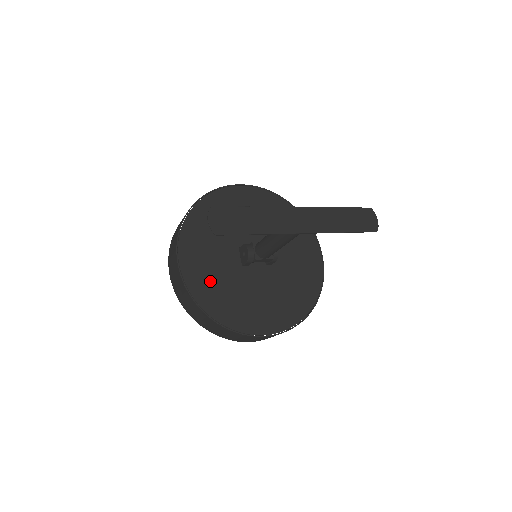
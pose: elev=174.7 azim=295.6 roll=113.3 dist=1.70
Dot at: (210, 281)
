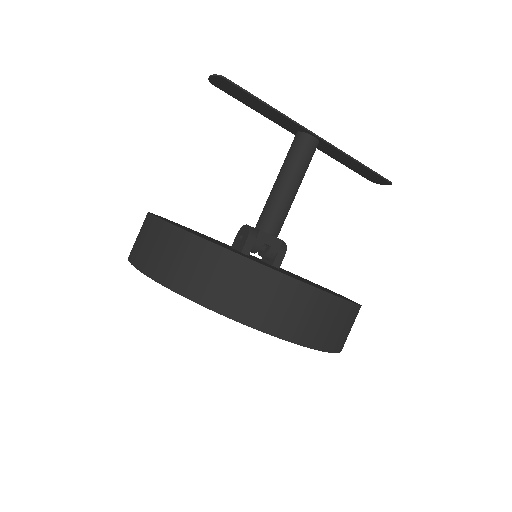
Dot at: occluded
